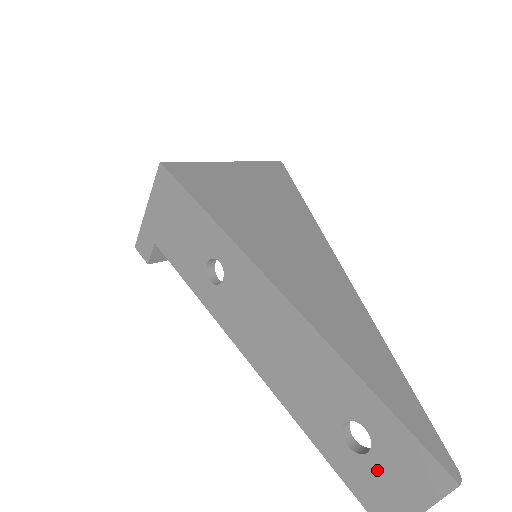
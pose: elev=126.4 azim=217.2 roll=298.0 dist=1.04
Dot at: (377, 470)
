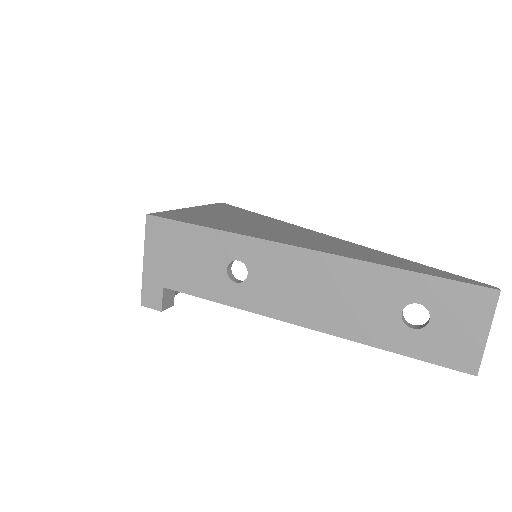
Dot at: (442, 329)
